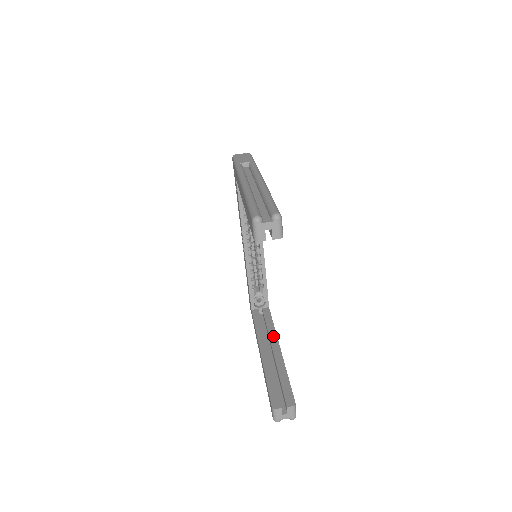
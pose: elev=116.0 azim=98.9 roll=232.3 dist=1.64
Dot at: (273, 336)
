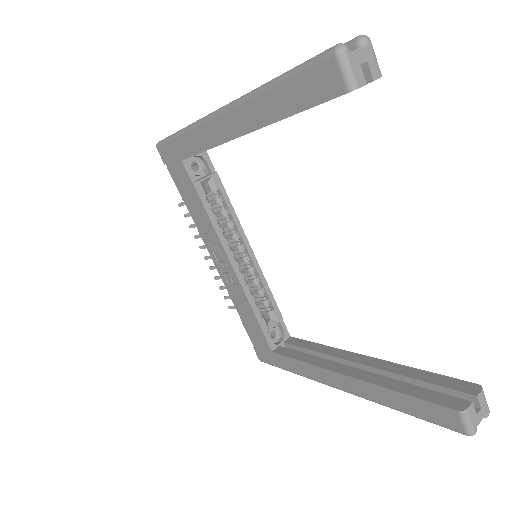
Dot at: (337, 352)
